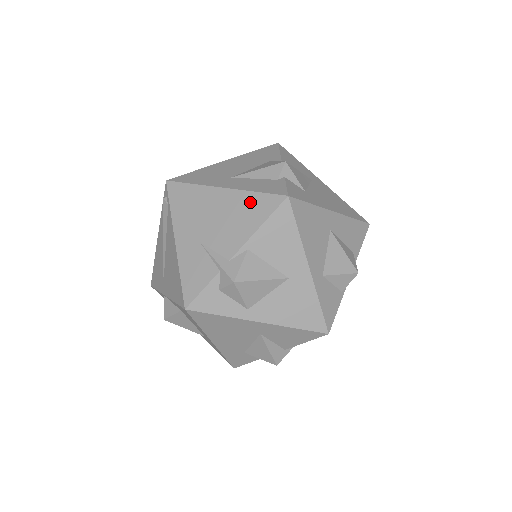
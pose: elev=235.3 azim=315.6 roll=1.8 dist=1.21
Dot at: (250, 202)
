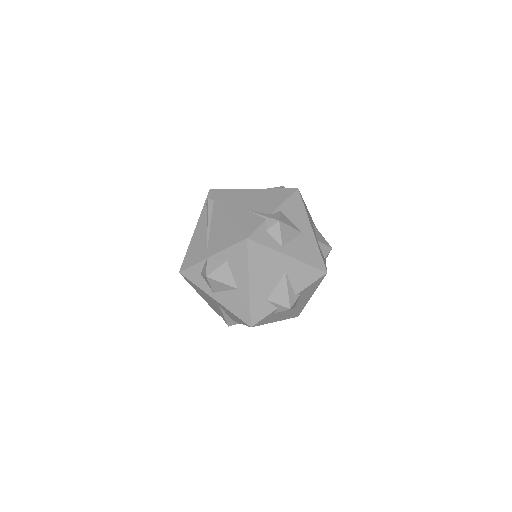
Dot at: (275, 192)
